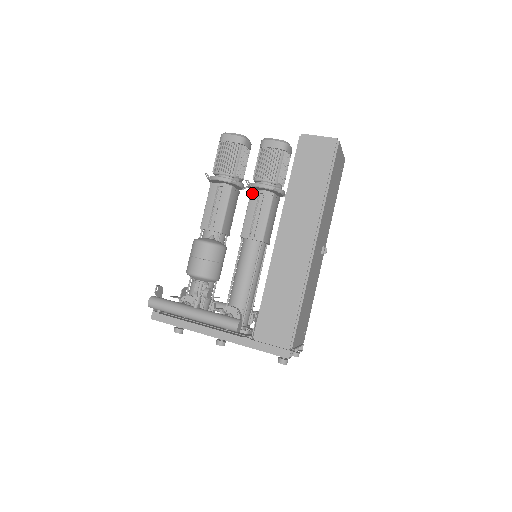
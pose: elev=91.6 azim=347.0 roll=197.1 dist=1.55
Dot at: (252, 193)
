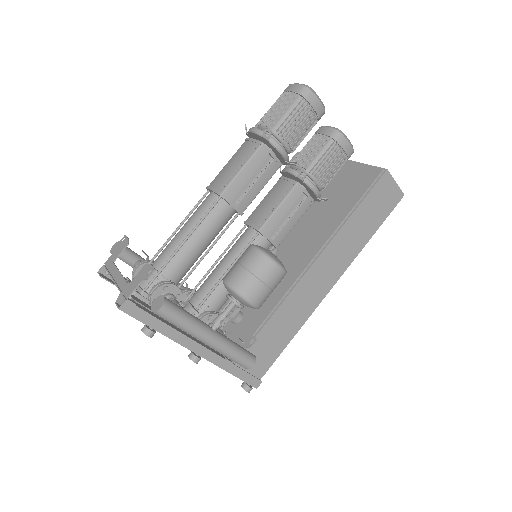
Dot at: (297, 187)
